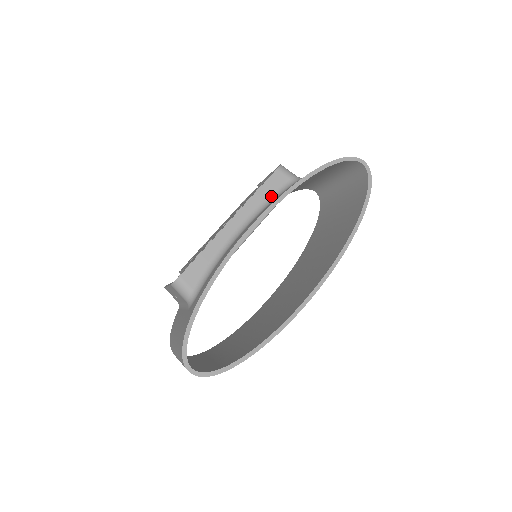
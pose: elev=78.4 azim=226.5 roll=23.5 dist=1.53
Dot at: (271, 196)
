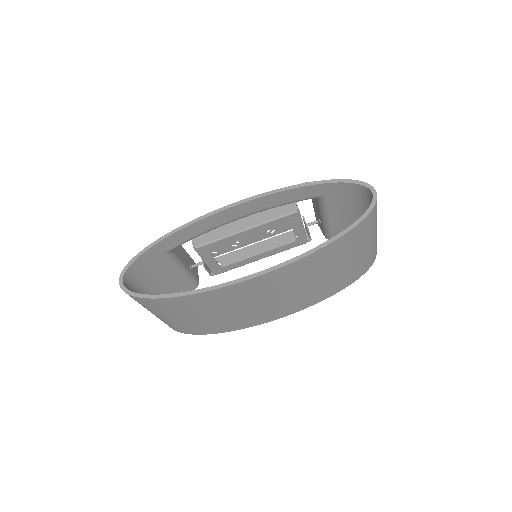
Dot at: occluded
